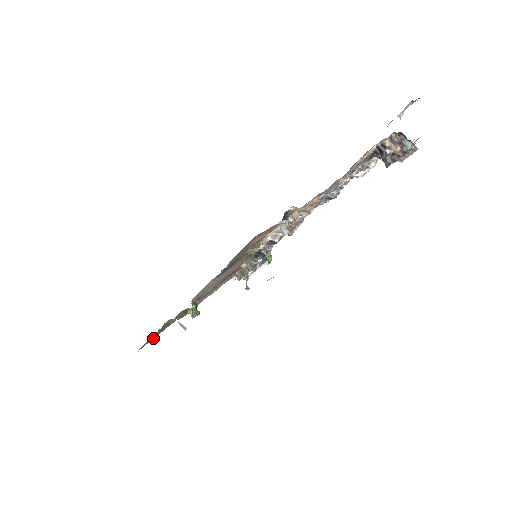
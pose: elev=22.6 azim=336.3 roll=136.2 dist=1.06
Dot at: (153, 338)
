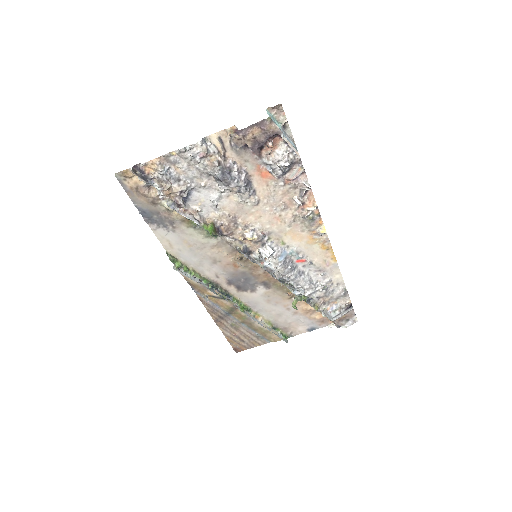
Dot at: (245, 344)
